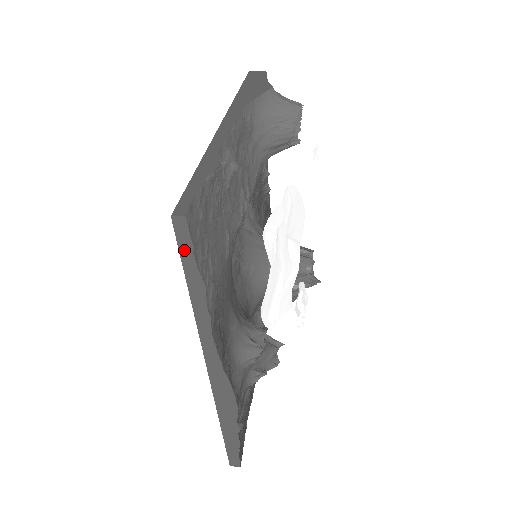
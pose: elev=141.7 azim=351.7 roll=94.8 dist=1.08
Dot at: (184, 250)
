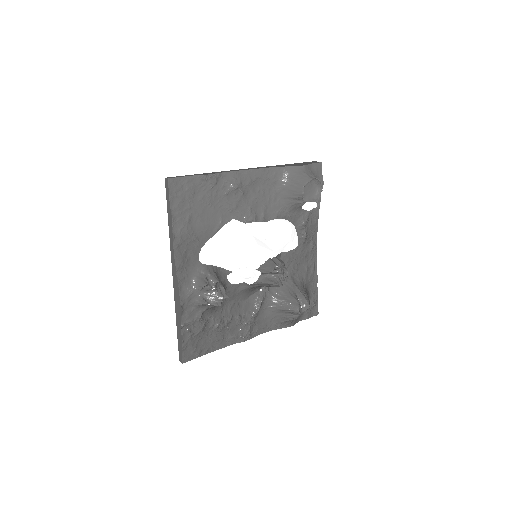
Dot at: (167, 196)
